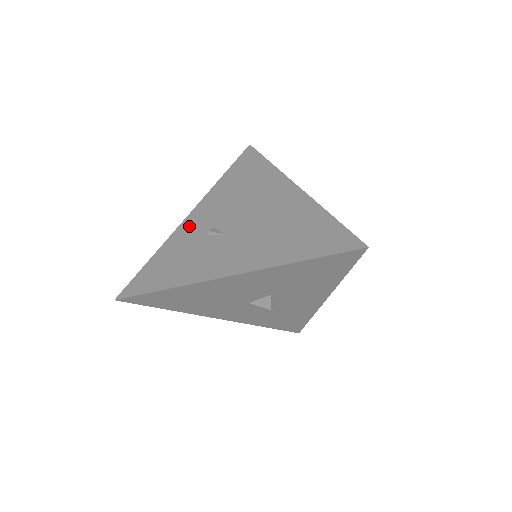
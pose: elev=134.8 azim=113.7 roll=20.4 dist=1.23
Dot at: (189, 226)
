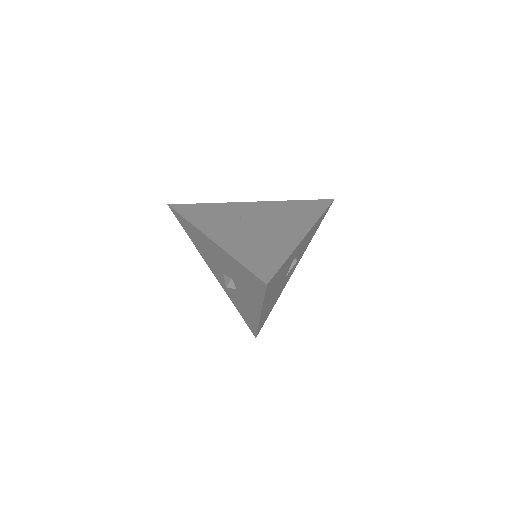
Dot at: (241, 206)
